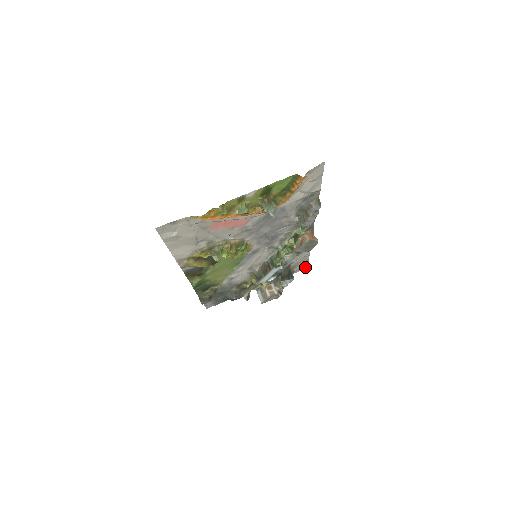
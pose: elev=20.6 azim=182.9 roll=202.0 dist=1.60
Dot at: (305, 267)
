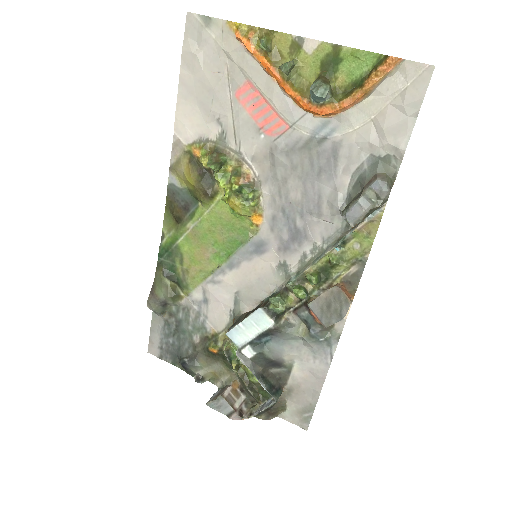
Dot at: (305, 421)
